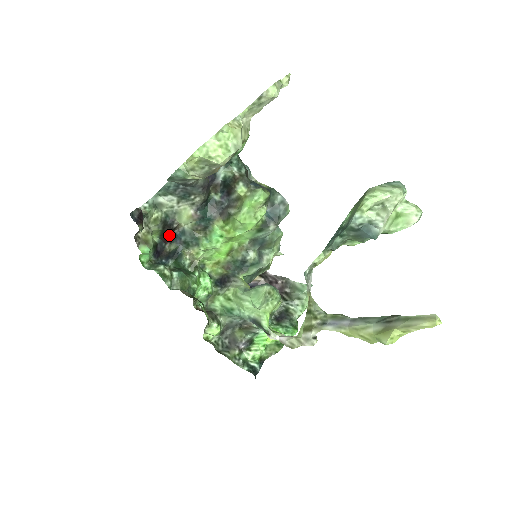
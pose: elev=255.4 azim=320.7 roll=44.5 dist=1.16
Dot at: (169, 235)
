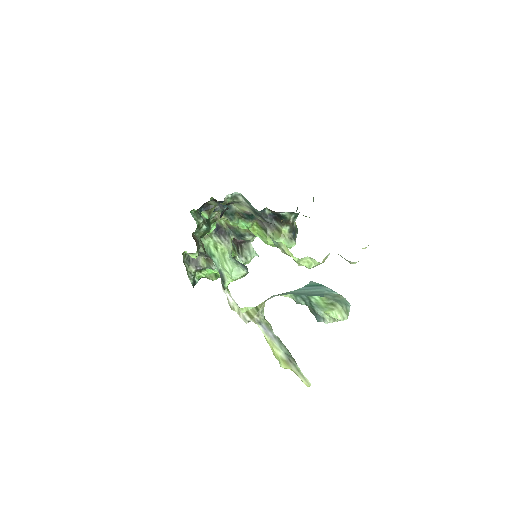
Dot at: (220, 201)
